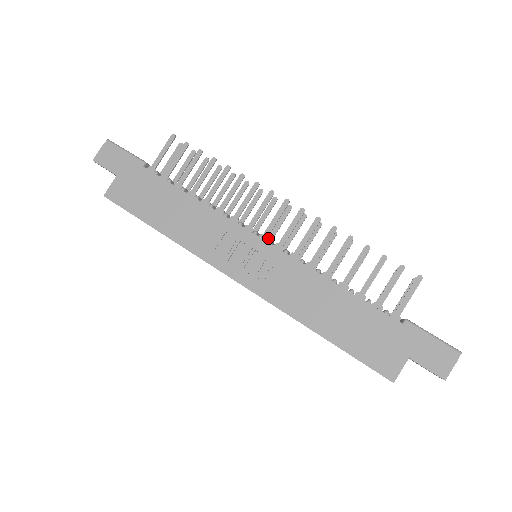
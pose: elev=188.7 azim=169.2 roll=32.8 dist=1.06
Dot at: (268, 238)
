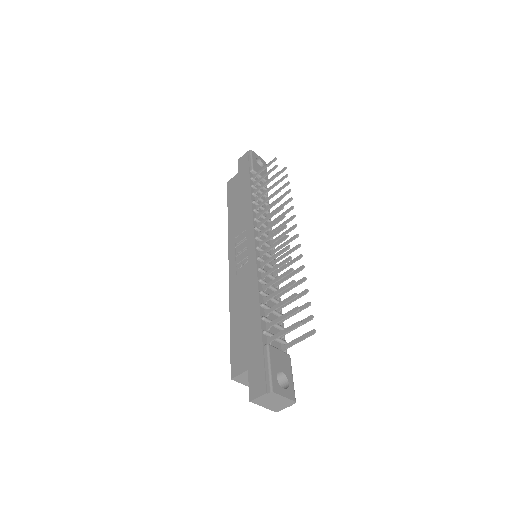
Dot at: (261, 245)
